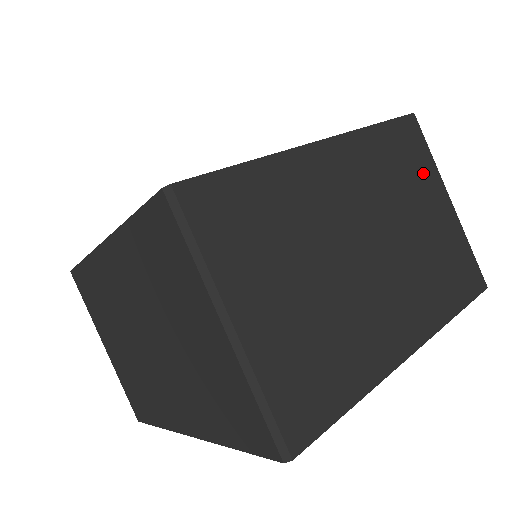
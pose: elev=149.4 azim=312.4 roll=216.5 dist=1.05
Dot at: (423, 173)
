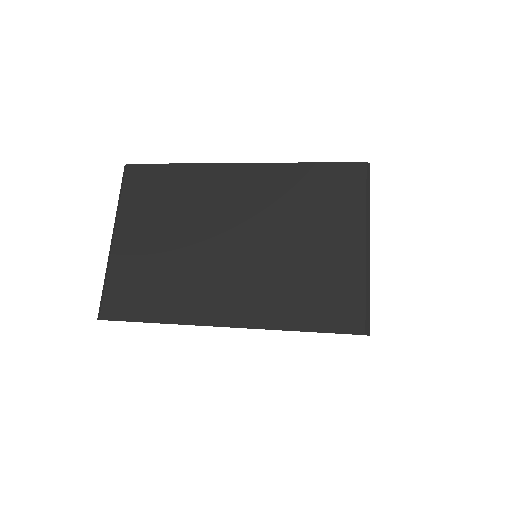
Dot at: (341, 211)
